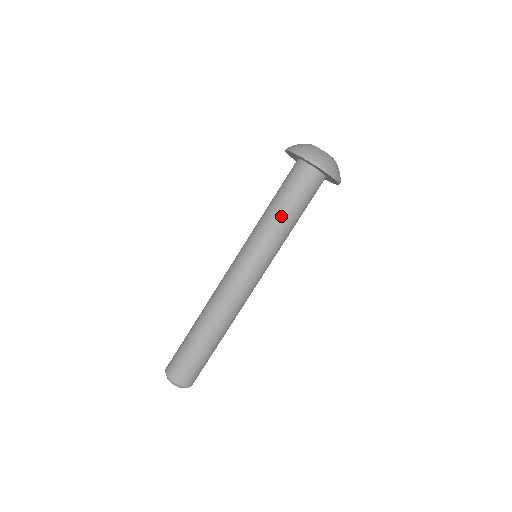
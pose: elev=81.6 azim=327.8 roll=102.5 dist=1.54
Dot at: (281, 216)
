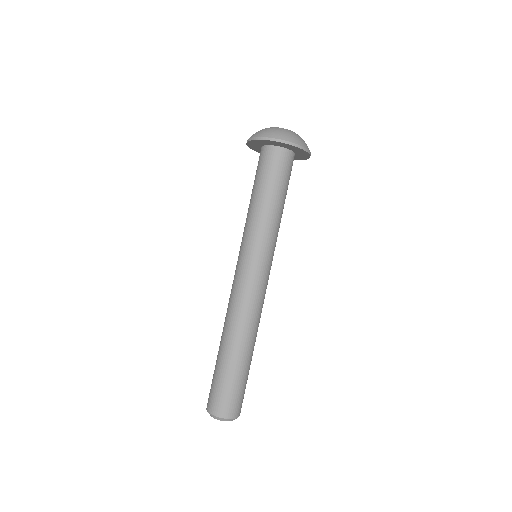
Dot at: (279, 209)
